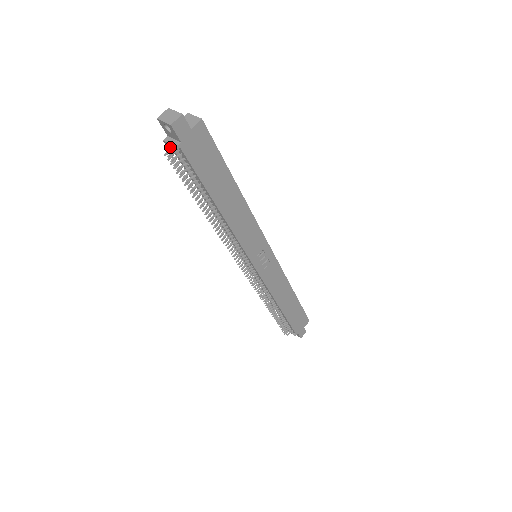
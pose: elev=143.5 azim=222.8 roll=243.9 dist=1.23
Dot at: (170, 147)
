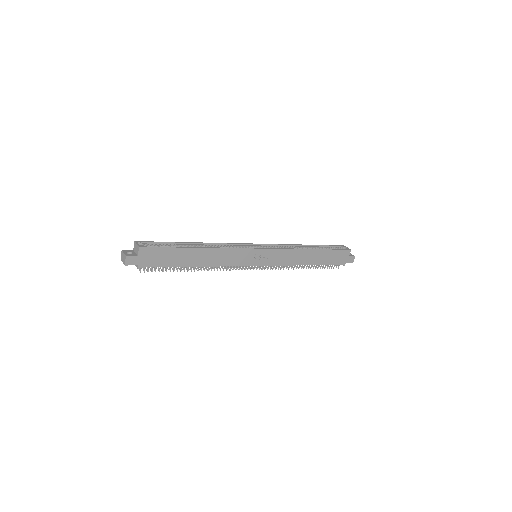
Dot at: occluded
